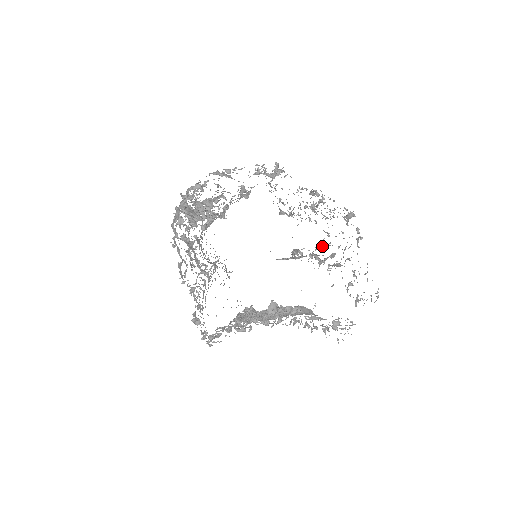
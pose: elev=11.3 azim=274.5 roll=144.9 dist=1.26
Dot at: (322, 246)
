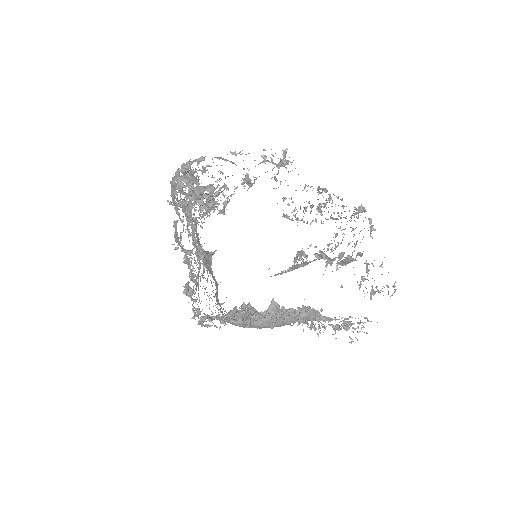
Dot at: occluded
